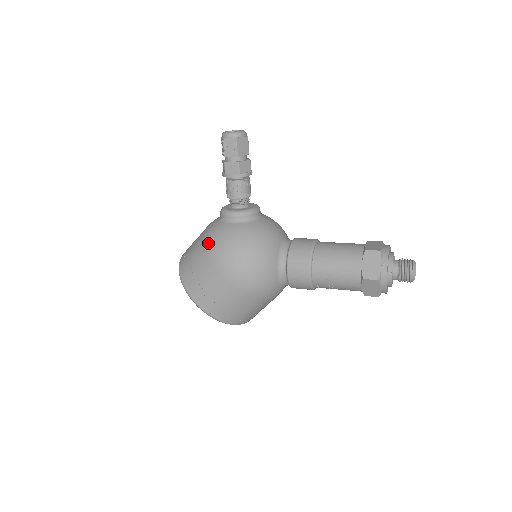
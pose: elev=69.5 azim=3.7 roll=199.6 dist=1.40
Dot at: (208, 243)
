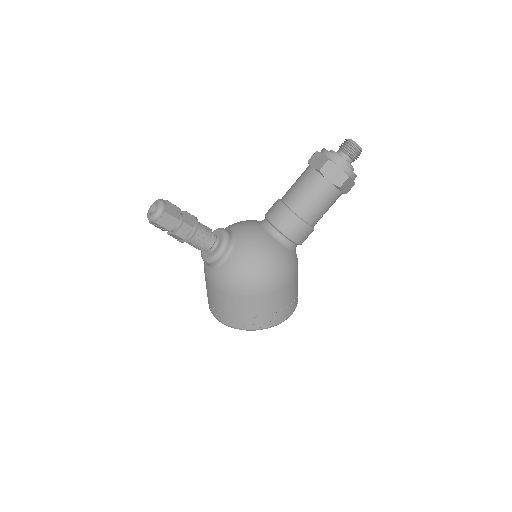
Dot at: (230, 290)
